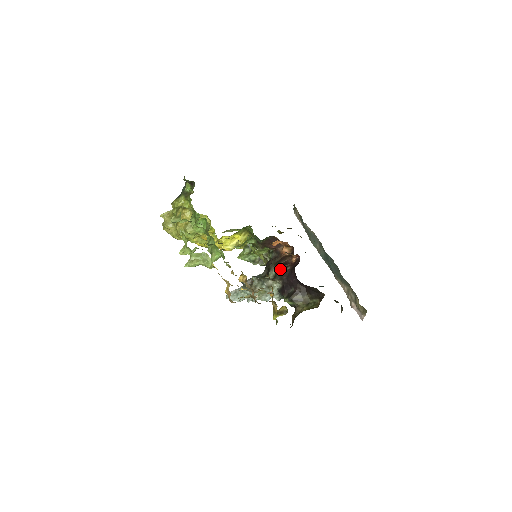
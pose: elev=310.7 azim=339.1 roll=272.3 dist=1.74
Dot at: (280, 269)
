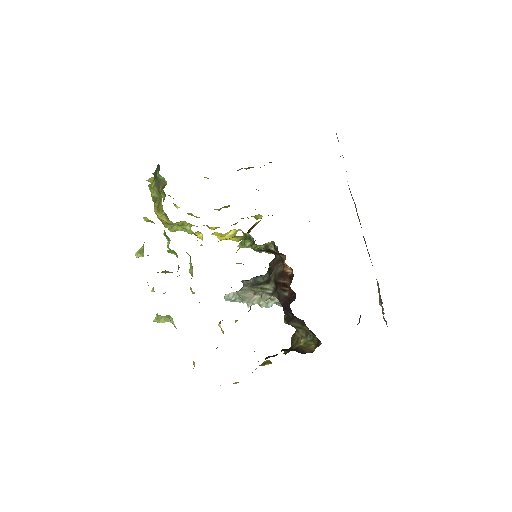
Dot at: (278, 289)
